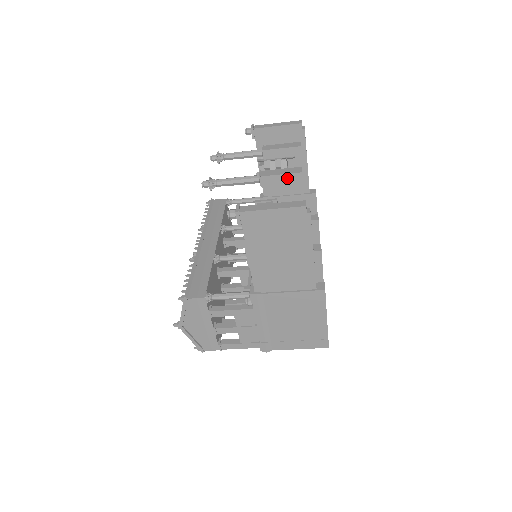
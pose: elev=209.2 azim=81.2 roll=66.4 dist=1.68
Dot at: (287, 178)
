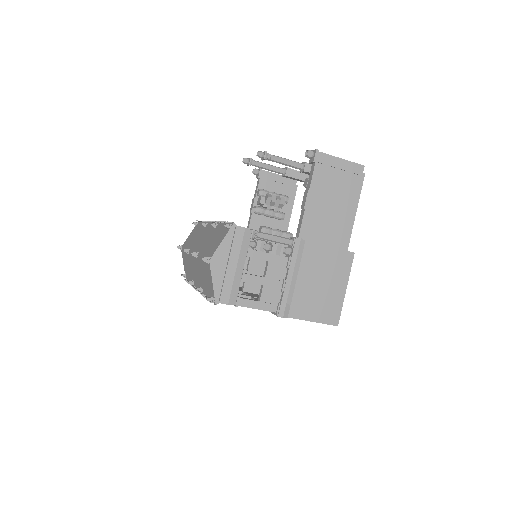
Dot at: occluded
